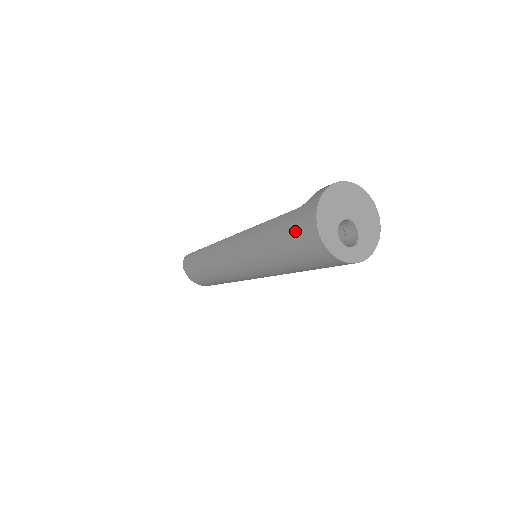
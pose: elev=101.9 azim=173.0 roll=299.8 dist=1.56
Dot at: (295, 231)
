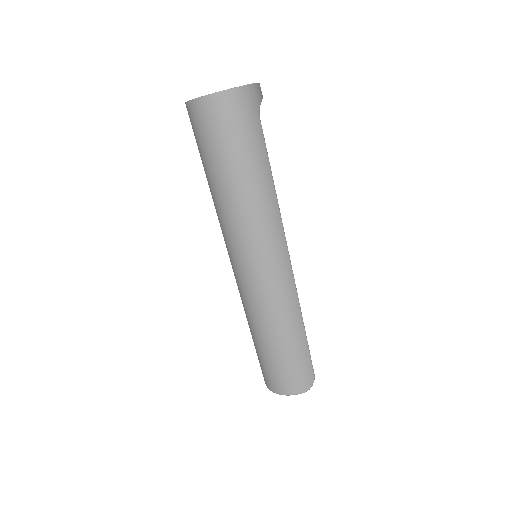
Dot at: occluded
